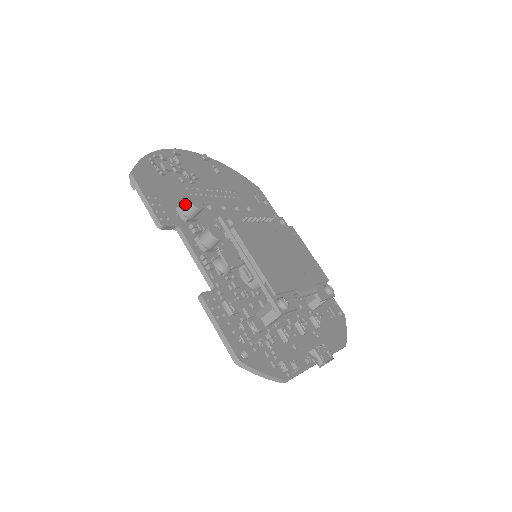
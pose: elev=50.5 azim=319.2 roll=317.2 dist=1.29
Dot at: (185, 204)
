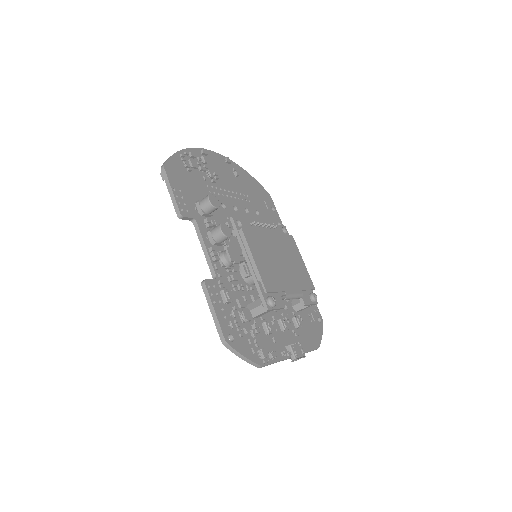
Dot at: (204, 201)
